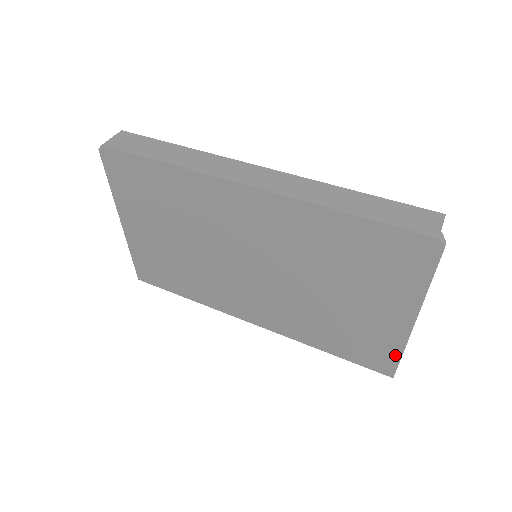
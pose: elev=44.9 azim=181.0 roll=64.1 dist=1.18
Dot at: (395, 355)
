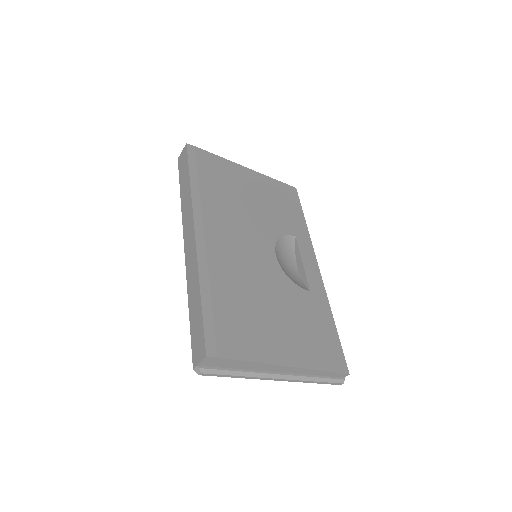
Dot at: occluded
